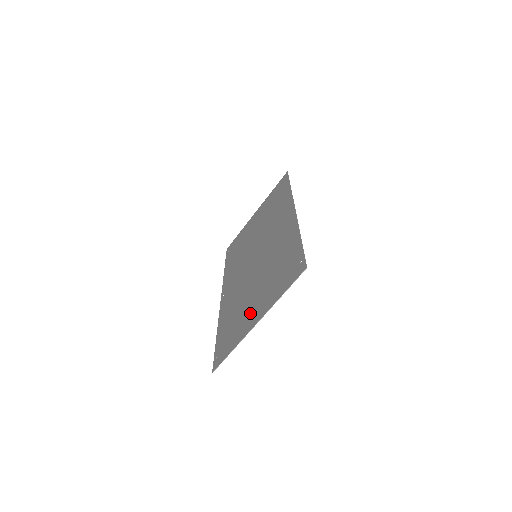
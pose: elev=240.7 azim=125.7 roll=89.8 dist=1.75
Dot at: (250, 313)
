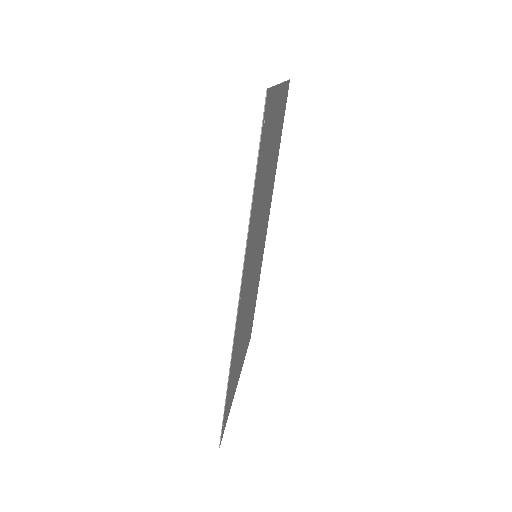
Dot at: occluded
